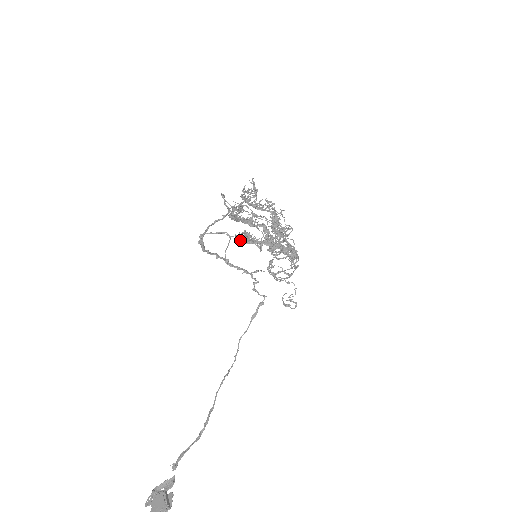
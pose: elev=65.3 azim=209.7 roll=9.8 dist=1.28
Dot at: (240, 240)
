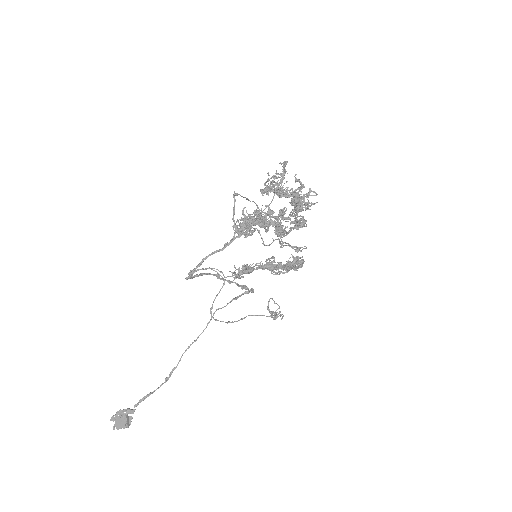
Dot at: occluded
